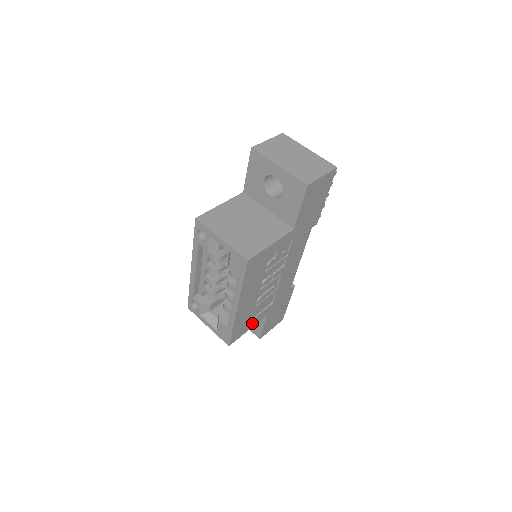
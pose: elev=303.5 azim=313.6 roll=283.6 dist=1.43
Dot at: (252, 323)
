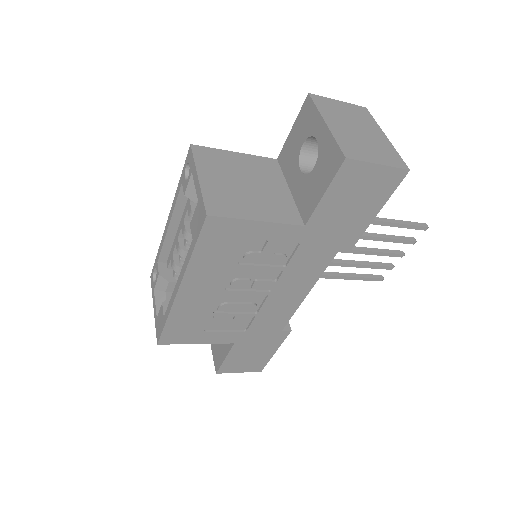
Dot at: (205, 337)
